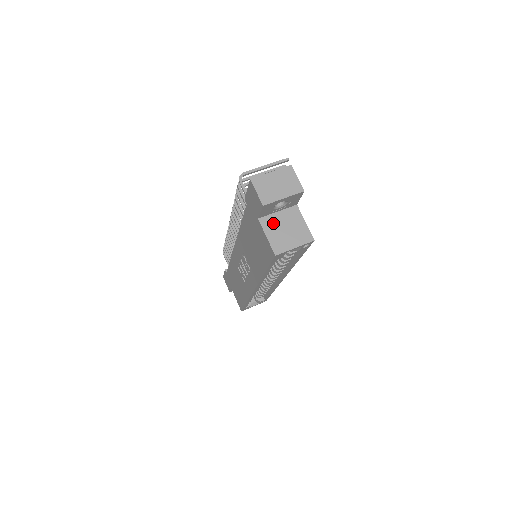
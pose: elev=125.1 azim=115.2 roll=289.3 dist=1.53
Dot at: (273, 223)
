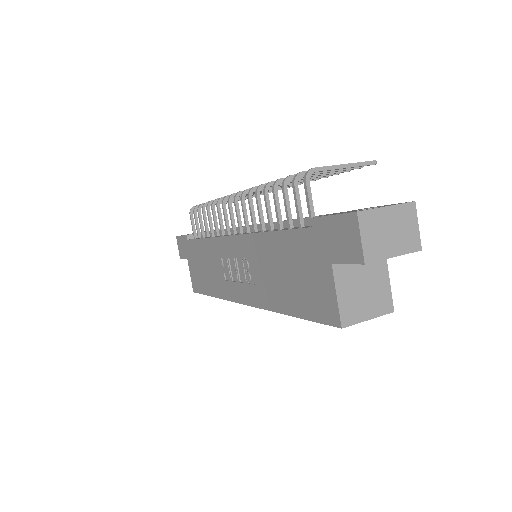
Dot at: (350, 275)
